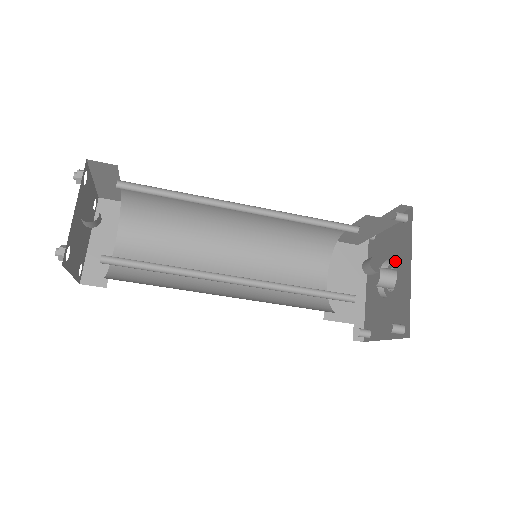
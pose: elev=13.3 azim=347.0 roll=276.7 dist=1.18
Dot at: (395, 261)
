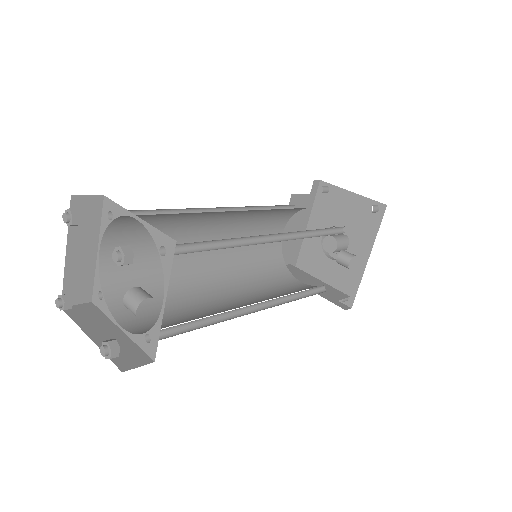
Dot at: (351, 237)
